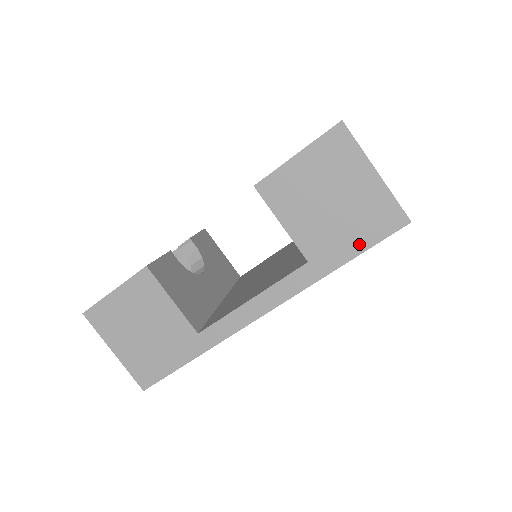
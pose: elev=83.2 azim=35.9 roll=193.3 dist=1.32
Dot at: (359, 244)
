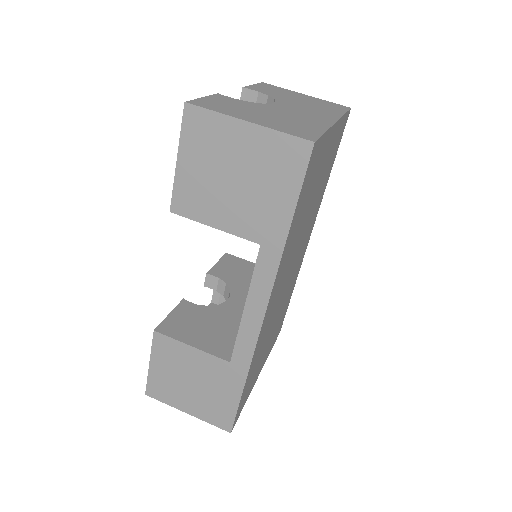
Dot at: (287, 198)
